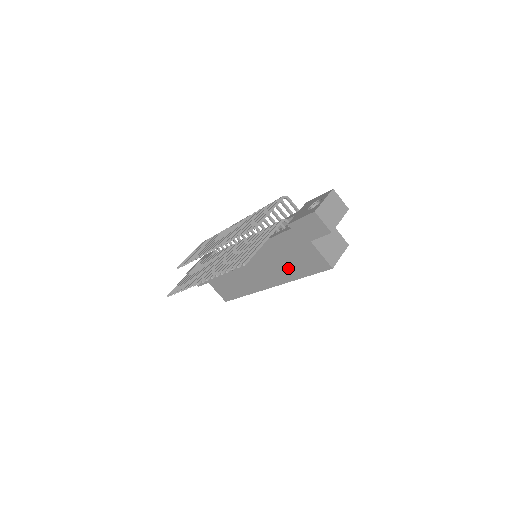
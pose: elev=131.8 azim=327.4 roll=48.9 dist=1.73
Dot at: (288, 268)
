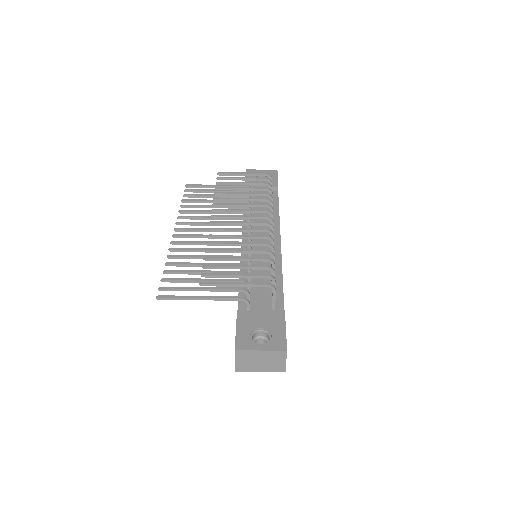
Dot at: occluded
